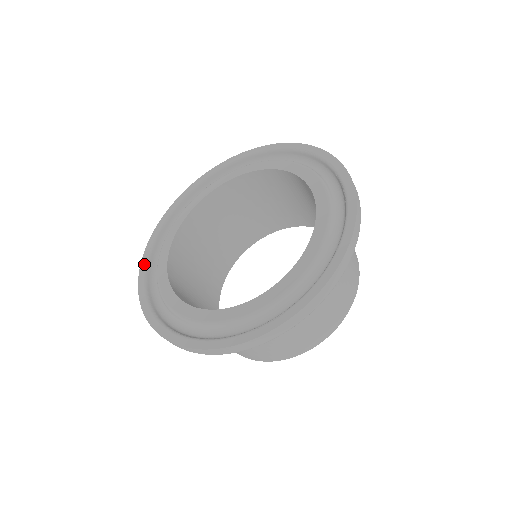
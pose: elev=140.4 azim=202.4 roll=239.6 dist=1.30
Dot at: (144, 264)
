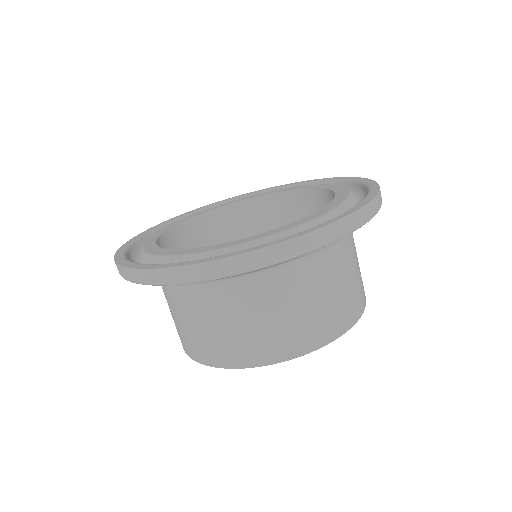
Dot at: (128, 262)
